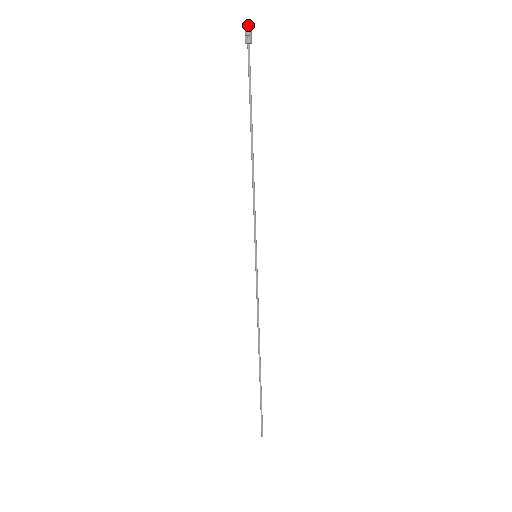
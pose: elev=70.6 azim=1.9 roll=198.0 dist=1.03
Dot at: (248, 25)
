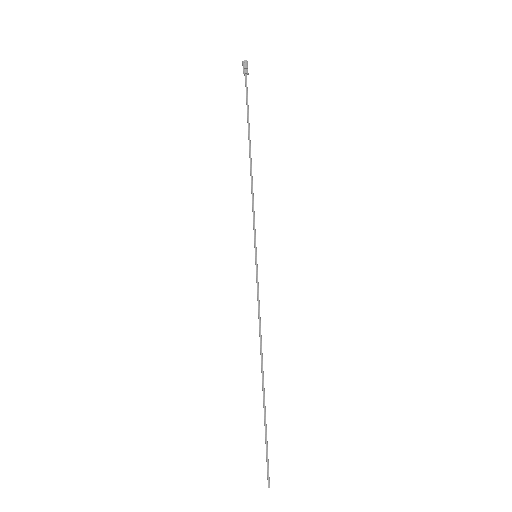
Dot at: (247, 61)
